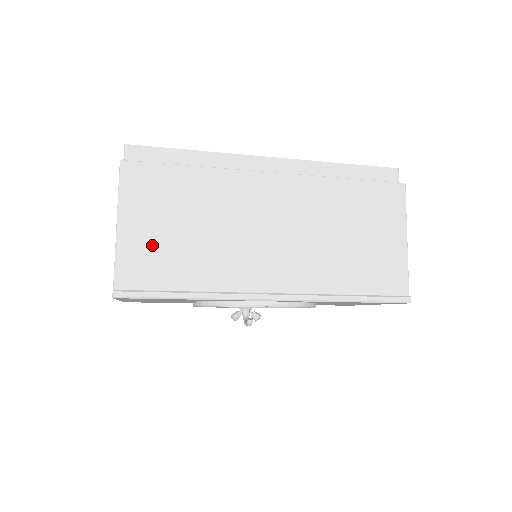
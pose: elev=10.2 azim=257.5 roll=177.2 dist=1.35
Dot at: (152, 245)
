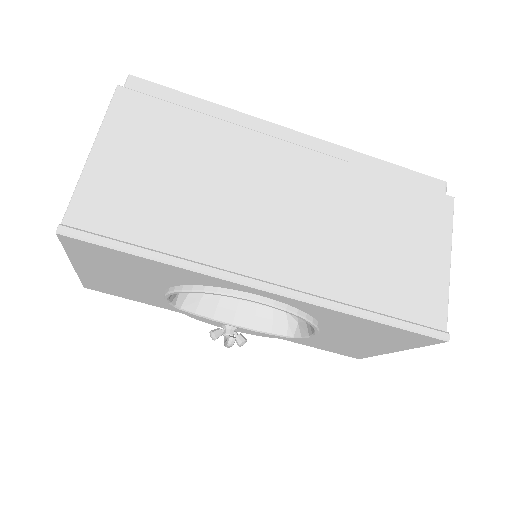
Dot at: (127, 185)
